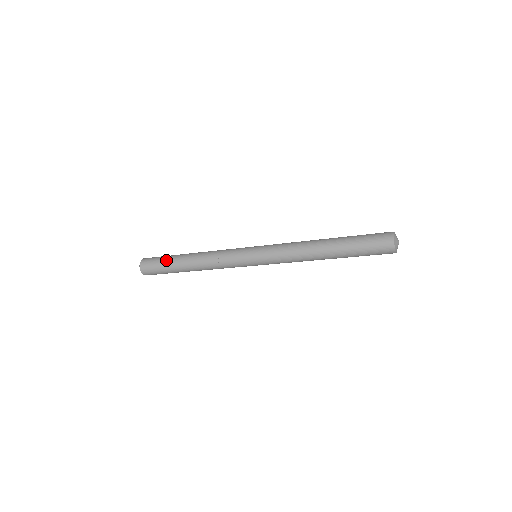
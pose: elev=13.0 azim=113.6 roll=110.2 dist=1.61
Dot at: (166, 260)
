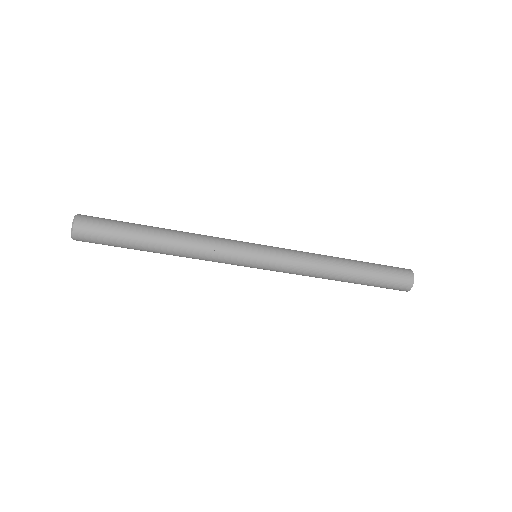
Dot at: (125, 225)
